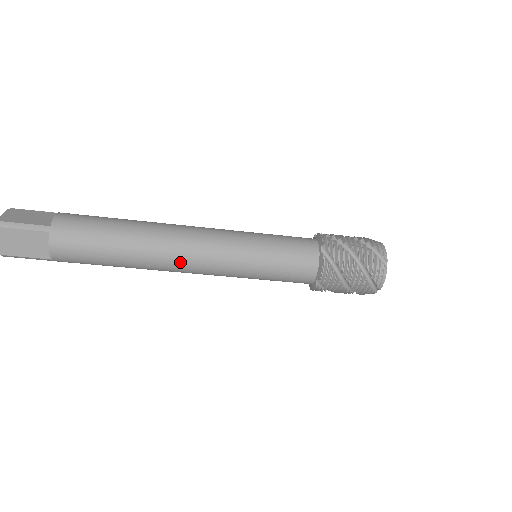
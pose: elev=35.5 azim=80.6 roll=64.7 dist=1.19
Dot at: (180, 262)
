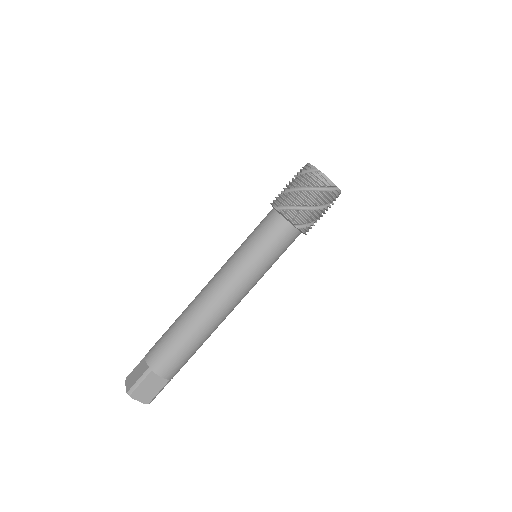
Dot at: (205, 291)
